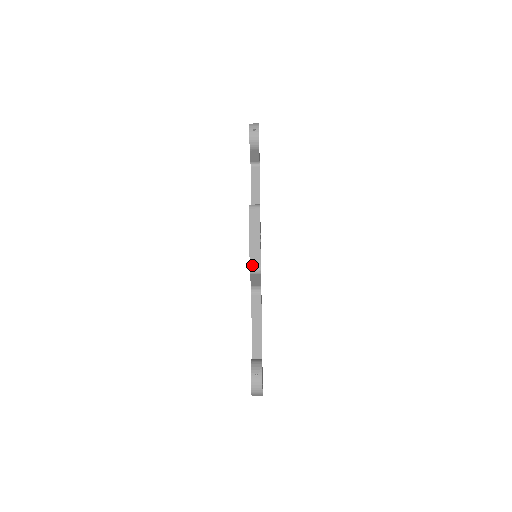
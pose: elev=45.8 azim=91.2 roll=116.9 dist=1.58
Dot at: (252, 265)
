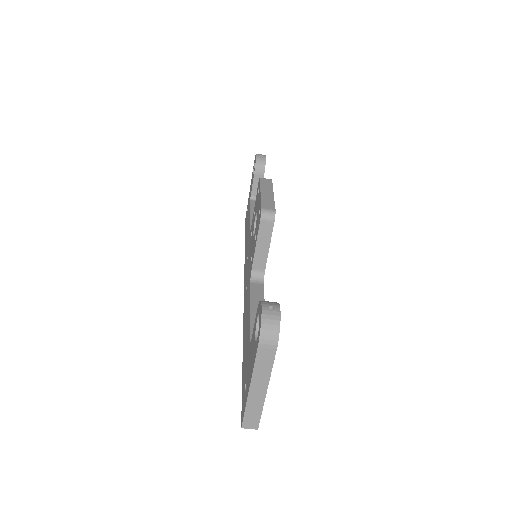
Dot at: (264, 208)
